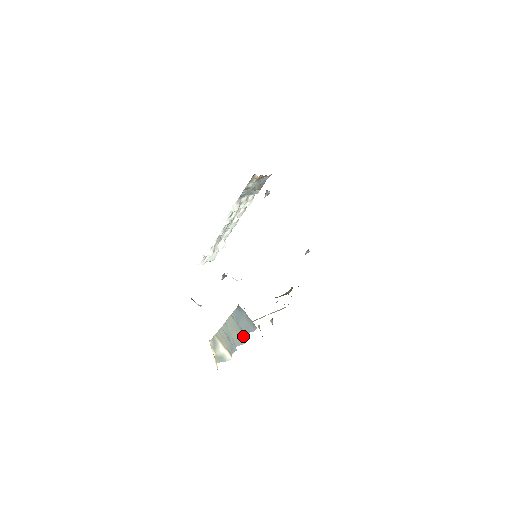
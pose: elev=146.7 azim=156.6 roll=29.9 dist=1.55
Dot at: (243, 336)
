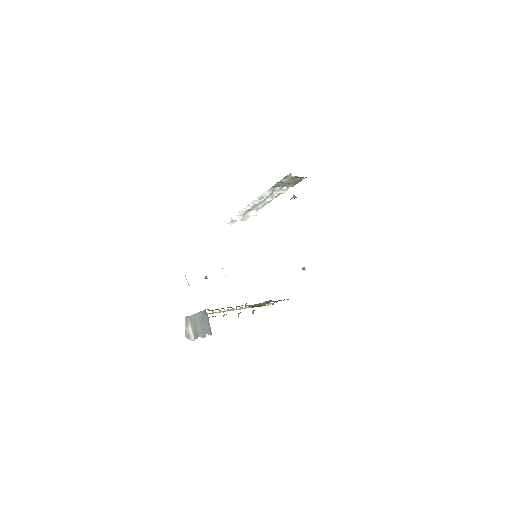
Dot at: occluded
